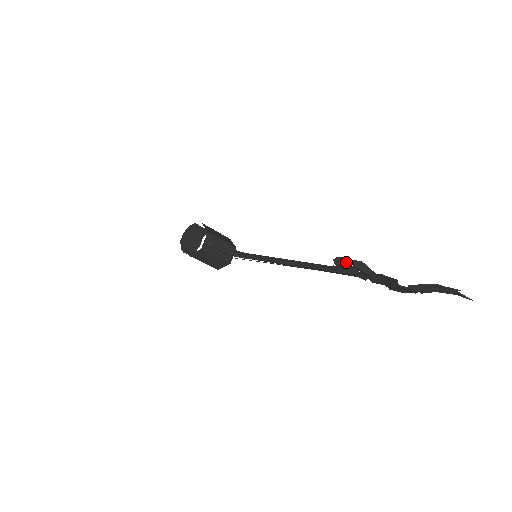
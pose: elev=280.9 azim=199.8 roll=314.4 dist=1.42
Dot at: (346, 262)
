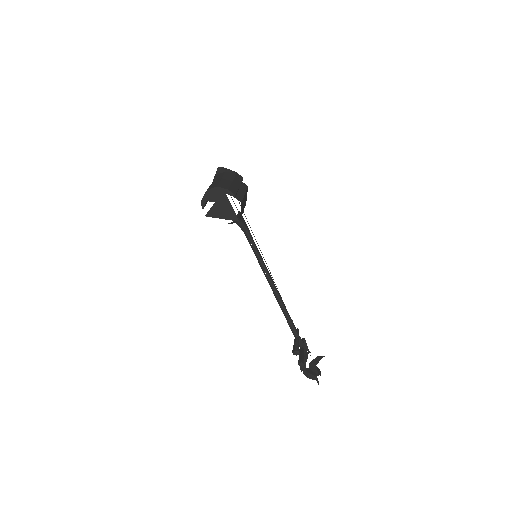
Dot at: (299, 351)
